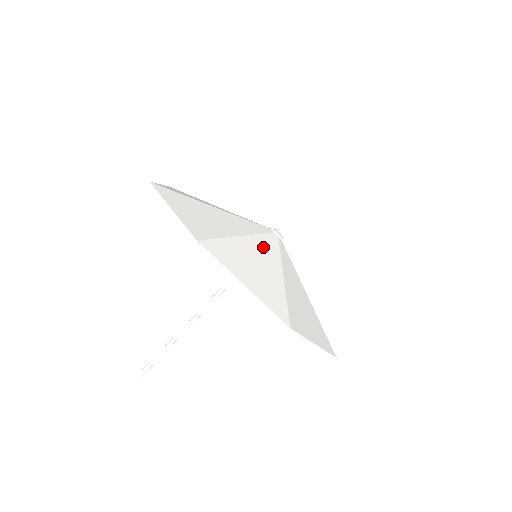
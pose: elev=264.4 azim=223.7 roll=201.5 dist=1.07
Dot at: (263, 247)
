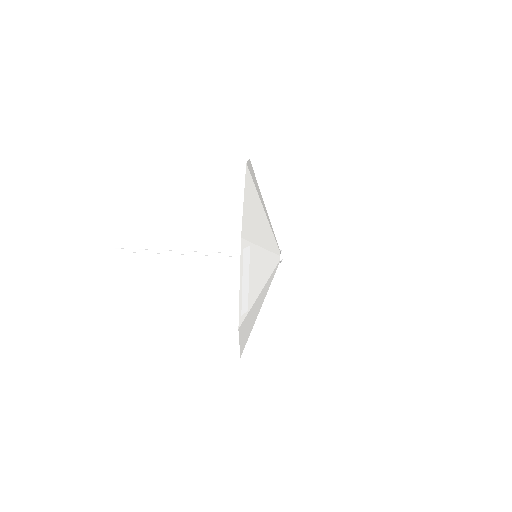
Dot at: occluded
